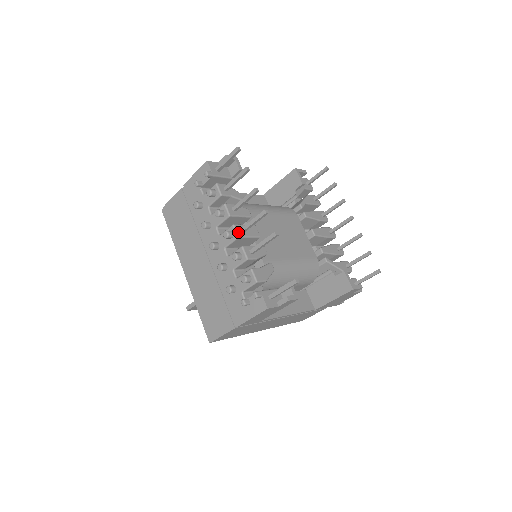
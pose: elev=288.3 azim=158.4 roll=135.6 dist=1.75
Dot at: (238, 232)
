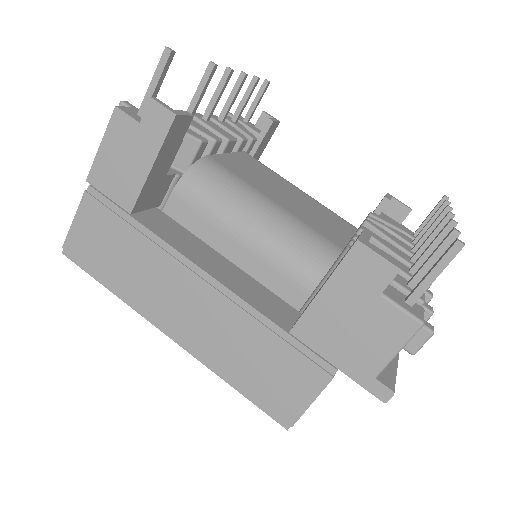
Dot at: (196, 114)
